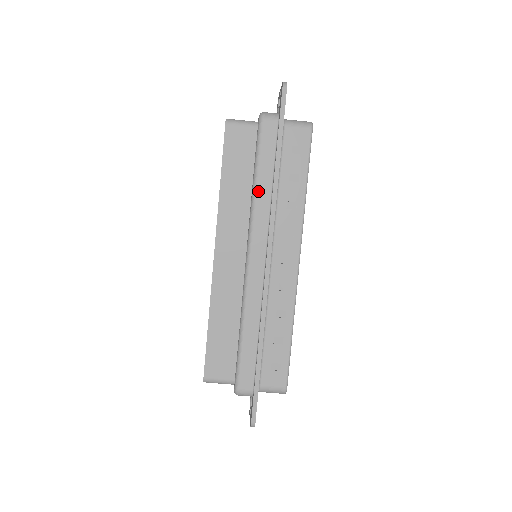
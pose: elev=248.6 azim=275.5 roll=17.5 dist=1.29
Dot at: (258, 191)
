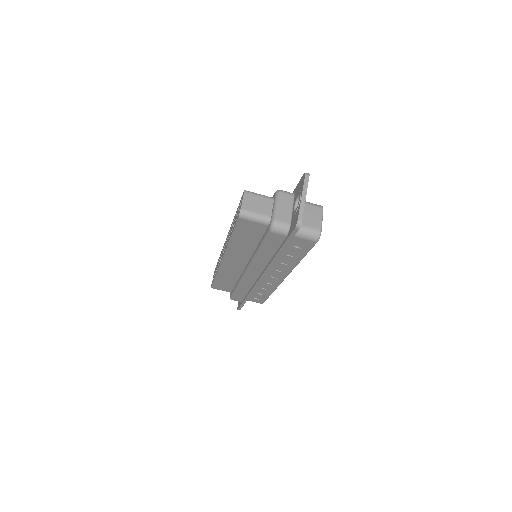
Dot at: (259, 256)
